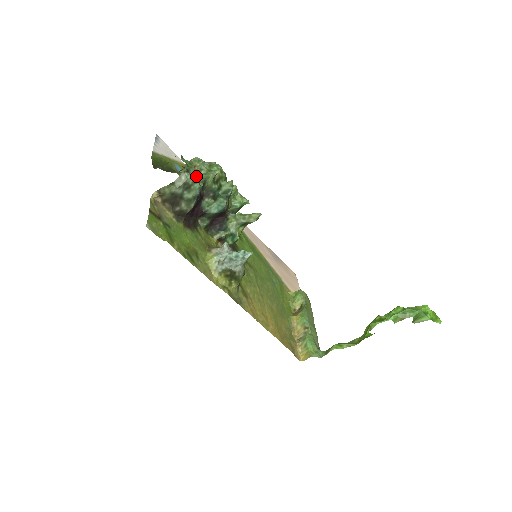
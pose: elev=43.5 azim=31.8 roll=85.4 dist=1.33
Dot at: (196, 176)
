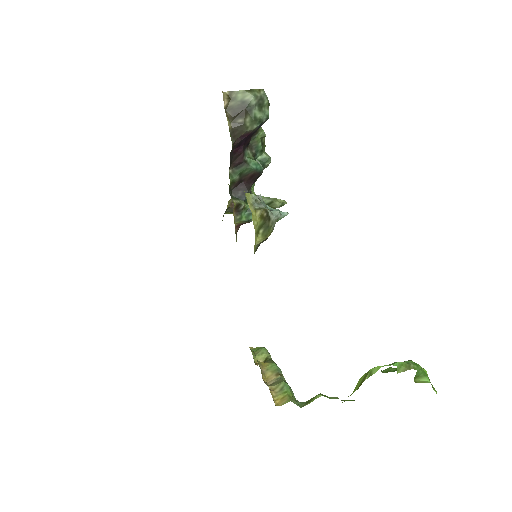
Dot at: (269, 103)
